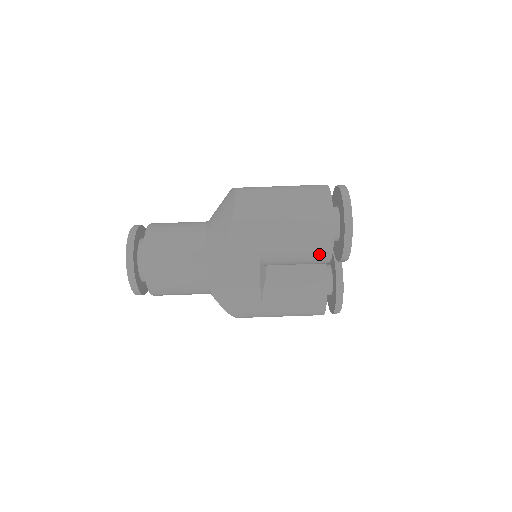
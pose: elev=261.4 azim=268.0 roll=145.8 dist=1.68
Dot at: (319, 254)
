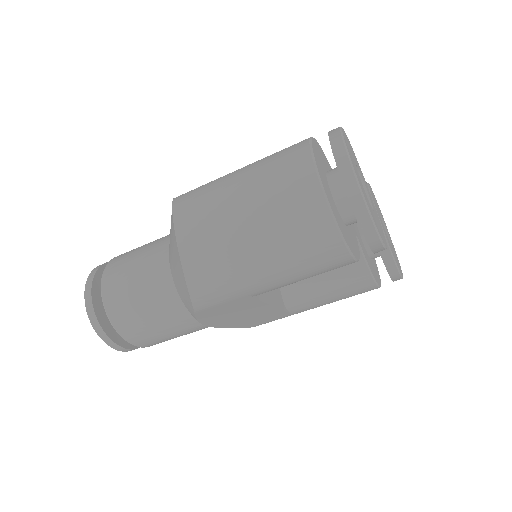
Dot at: (336, 267)
